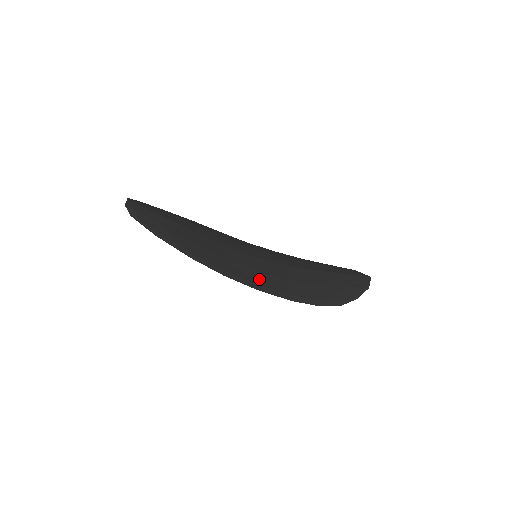
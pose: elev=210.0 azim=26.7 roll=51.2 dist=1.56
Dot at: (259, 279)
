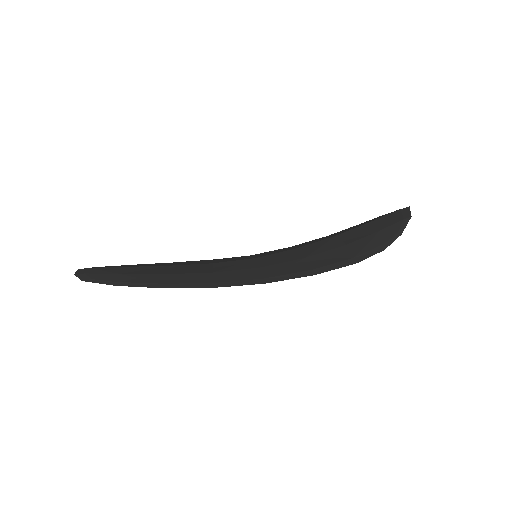
Dot at: (263, 273)
